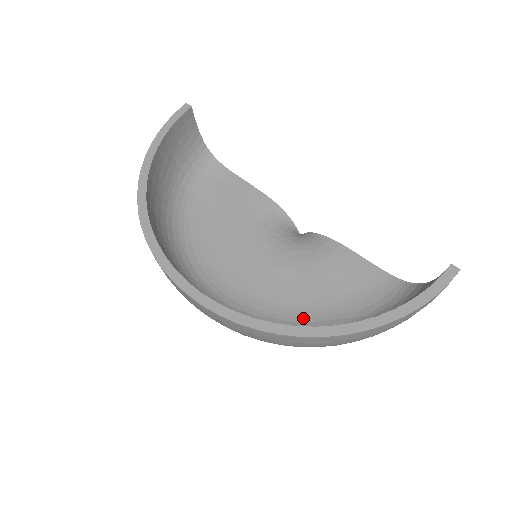
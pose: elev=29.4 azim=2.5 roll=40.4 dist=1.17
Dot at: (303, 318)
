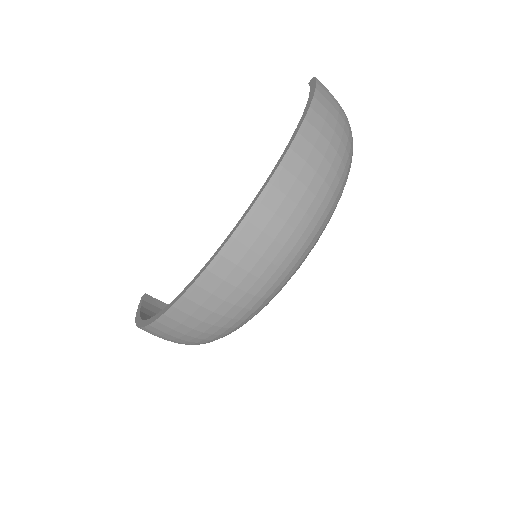
Dot at: occluded
